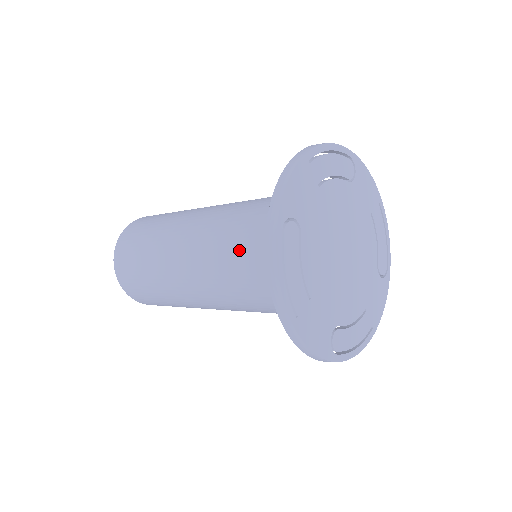
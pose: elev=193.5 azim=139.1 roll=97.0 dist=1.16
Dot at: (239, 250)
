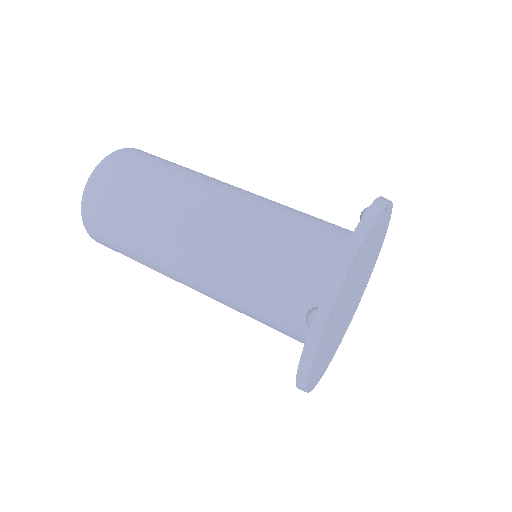
Dot at: (299, 214)
